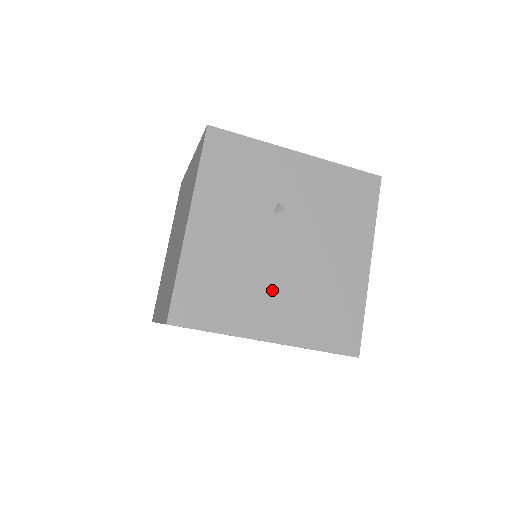
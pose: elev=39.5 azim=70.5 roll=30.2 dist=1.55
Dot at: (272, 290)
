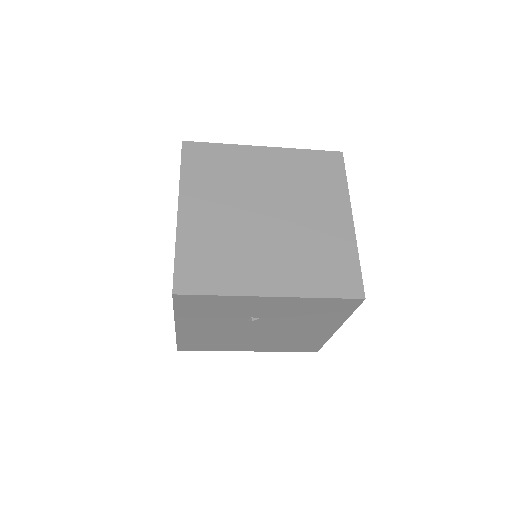
Dot at: (250, 341)
